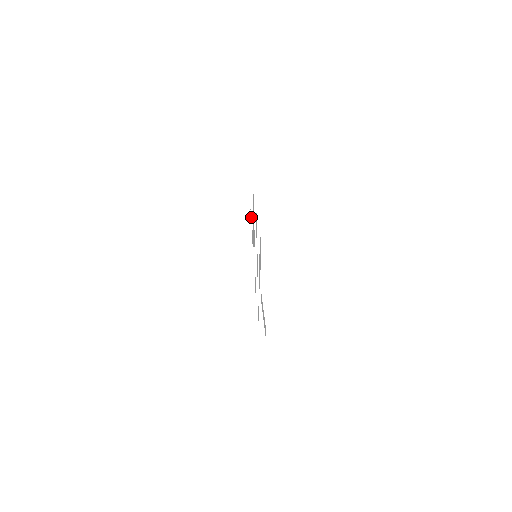
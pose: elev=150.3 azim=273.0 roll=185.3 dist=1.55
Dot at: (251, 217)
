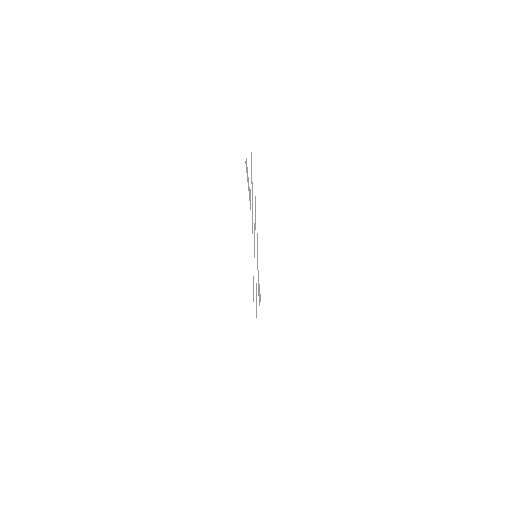
Dot at: occluded
